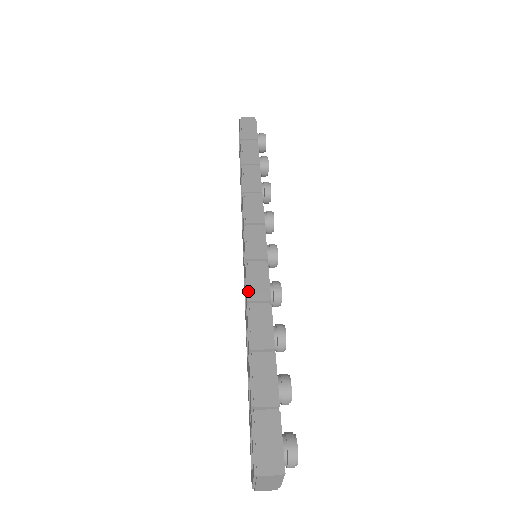
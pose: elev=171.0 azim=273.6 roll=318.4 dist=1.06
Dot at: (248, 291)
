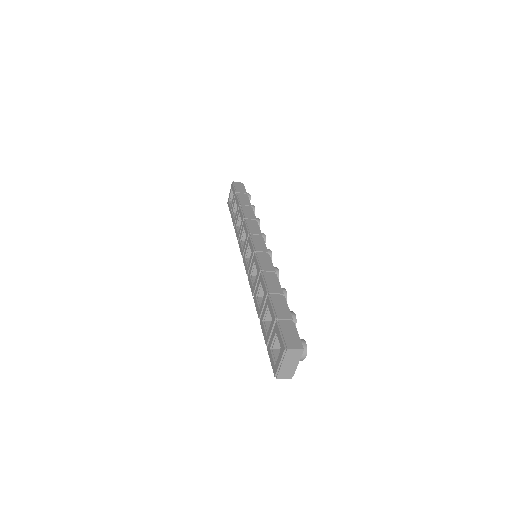
Dot at: (260, 266)
